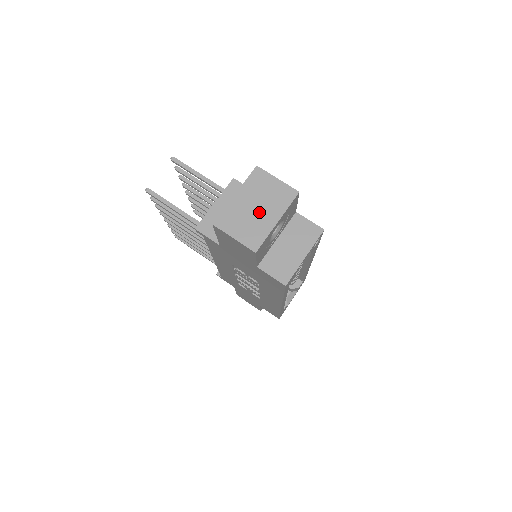
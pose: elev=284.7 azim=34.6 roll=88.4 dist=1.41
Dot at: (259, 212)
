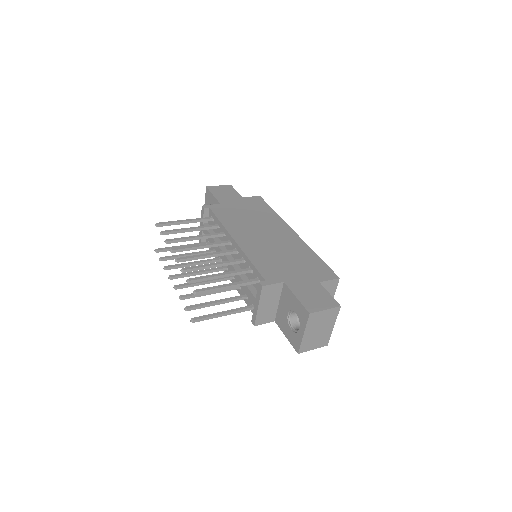
Dot at: (322, 331)
